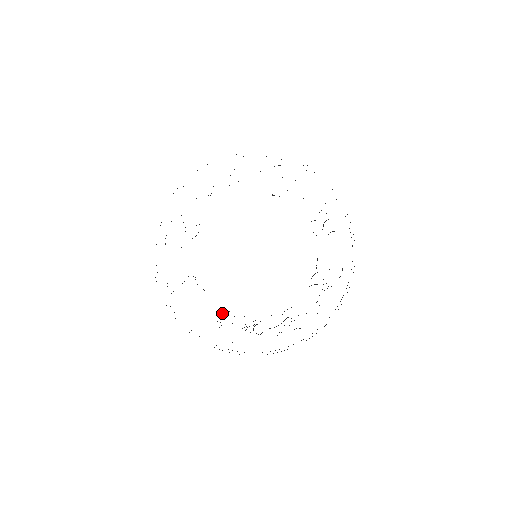
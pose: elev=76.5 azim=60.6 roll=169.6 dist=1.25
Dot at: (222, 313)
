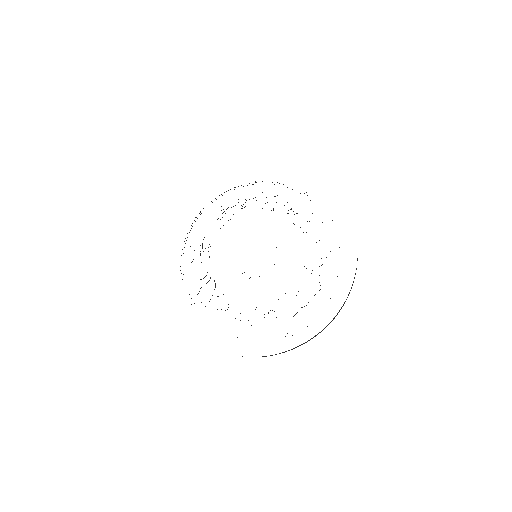
Dot at: occluded
